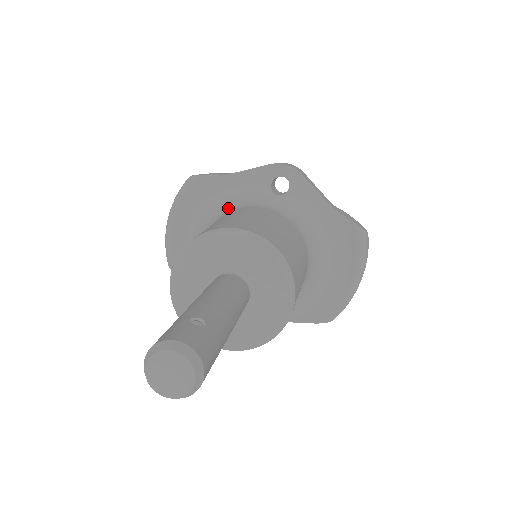
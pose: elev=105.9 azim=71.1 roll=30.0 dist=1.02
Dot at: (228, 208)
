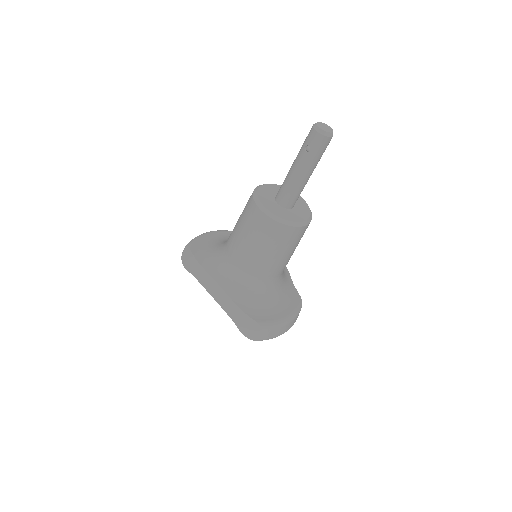
Dot at: occluded
